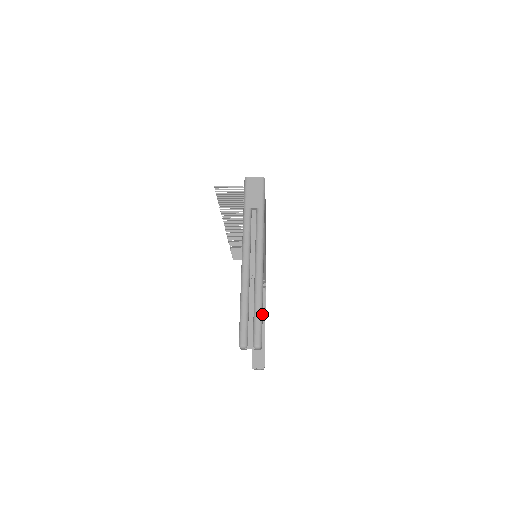
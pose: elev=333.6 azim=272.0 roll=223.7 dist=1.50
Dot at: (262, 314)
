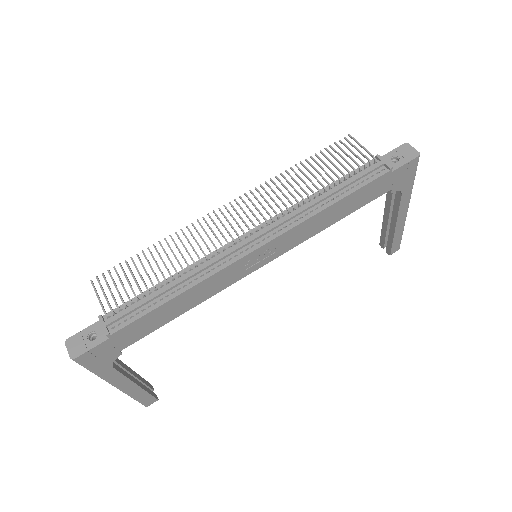
Dot at: (139, 399)
